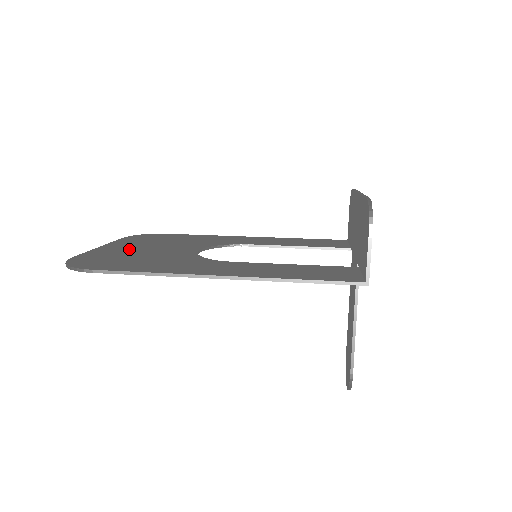
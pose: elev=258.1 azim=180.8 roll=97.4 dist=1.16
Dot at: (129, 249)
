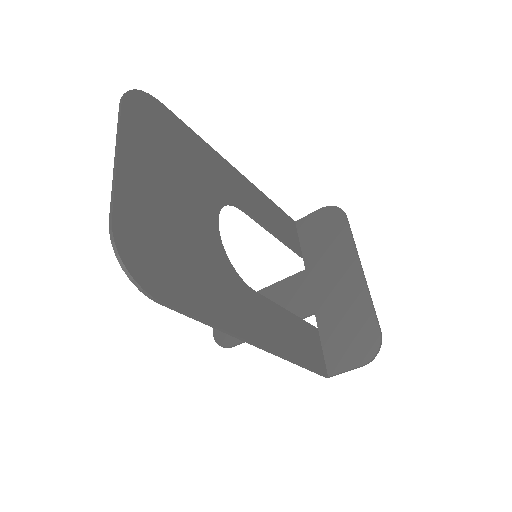
Dot at: (157, 191)
